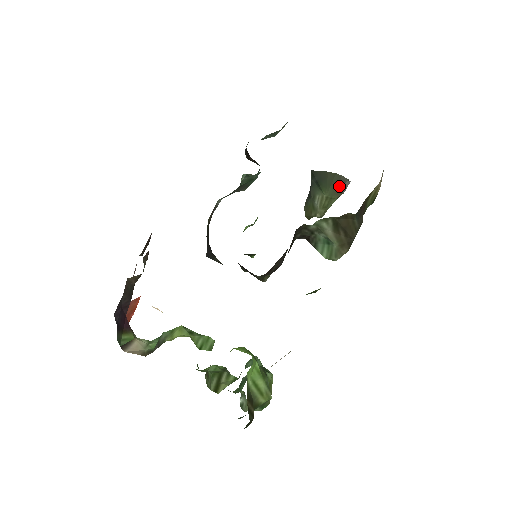
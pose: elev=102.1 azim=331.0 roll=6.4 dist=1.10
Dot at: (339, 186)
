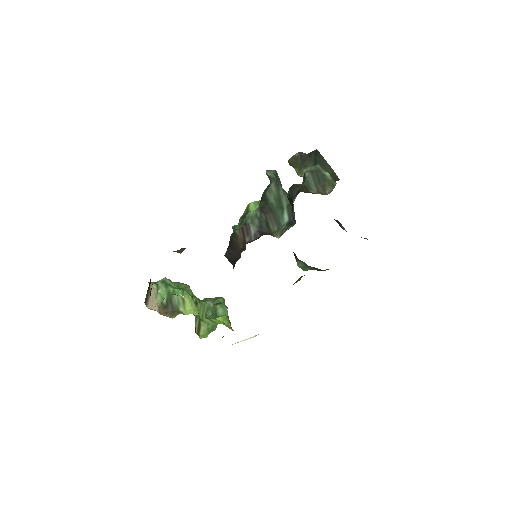
Dot at: occluded
